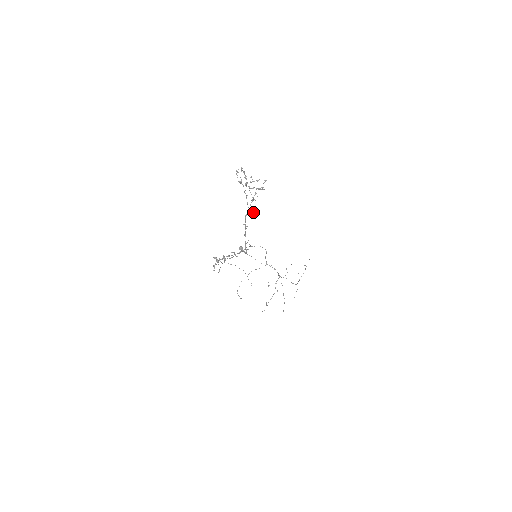
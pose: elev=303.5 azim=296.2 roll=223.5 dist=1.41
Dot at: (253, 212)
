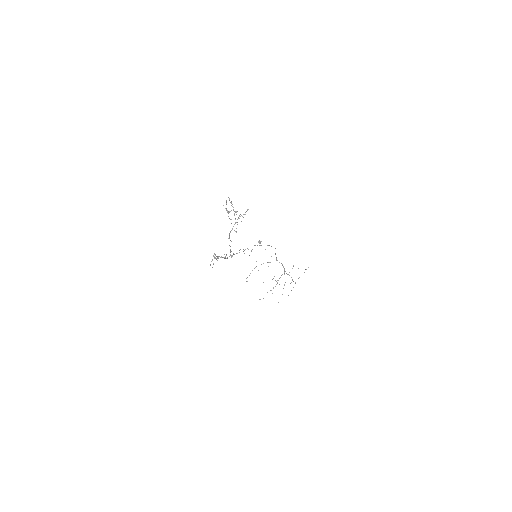
Dot at: (235, 231)
